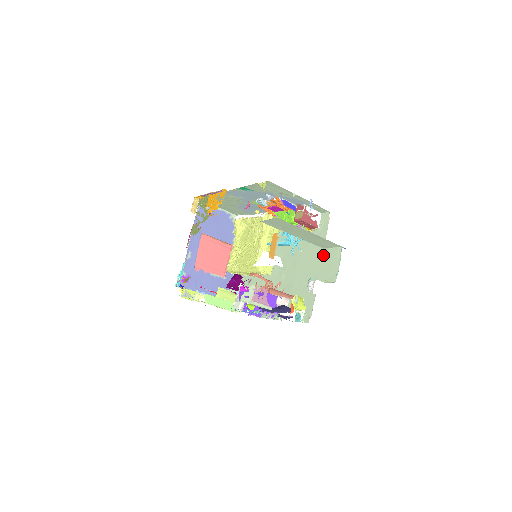
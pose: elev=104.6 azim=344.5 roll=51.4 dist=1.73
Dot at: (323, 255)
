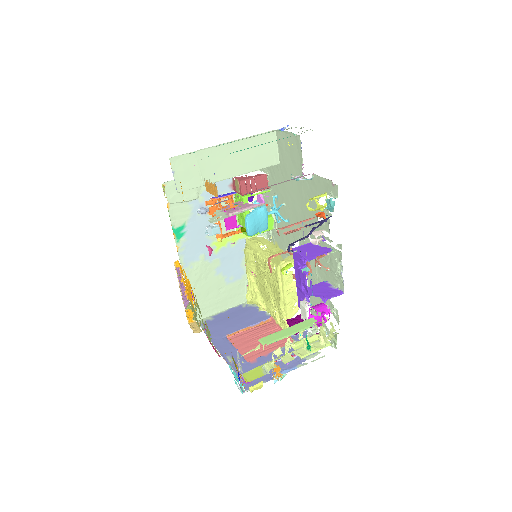
Dot at: (283, 163)
